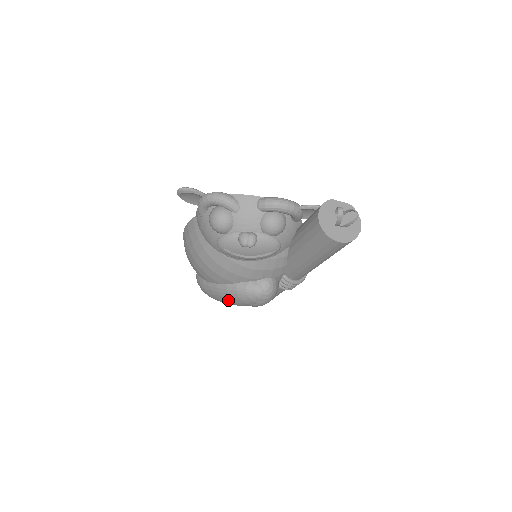
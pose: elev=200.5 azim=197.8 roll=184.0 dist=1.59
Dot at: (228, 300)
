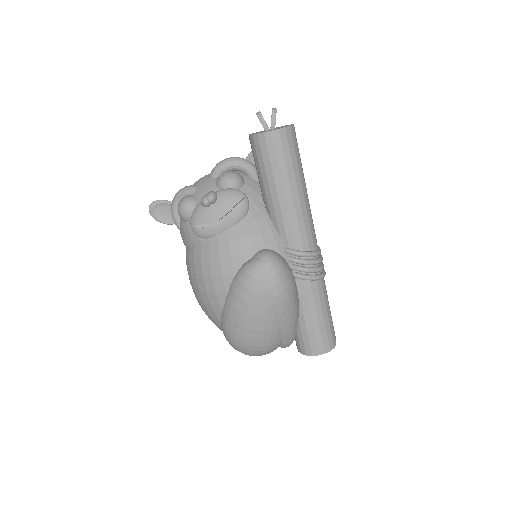
Dot at: (243, 307)
